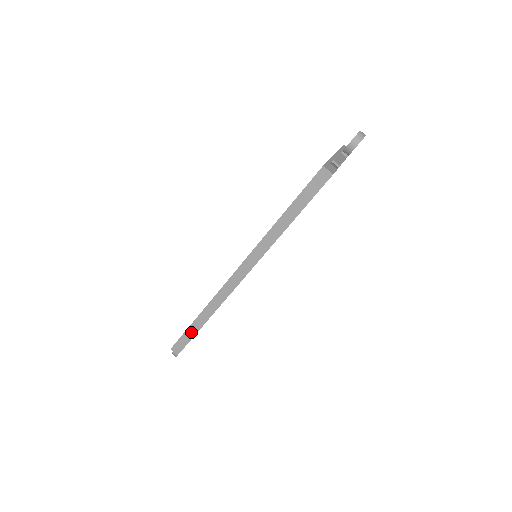
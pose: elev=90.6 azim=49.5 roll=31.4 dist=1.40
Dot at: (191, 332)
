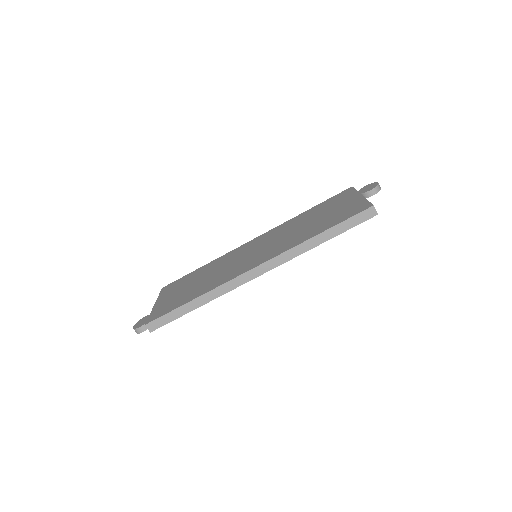
Dot at: (178, 313)
